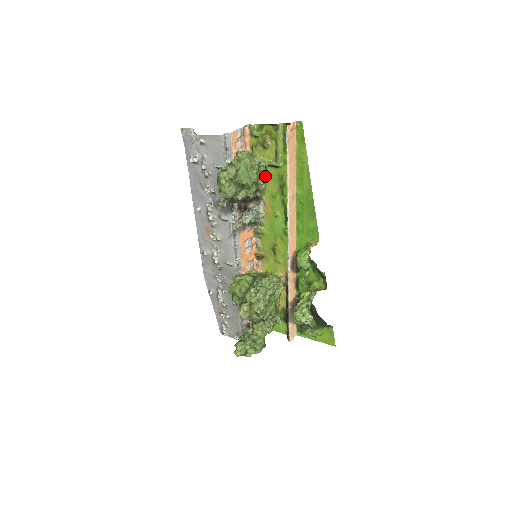
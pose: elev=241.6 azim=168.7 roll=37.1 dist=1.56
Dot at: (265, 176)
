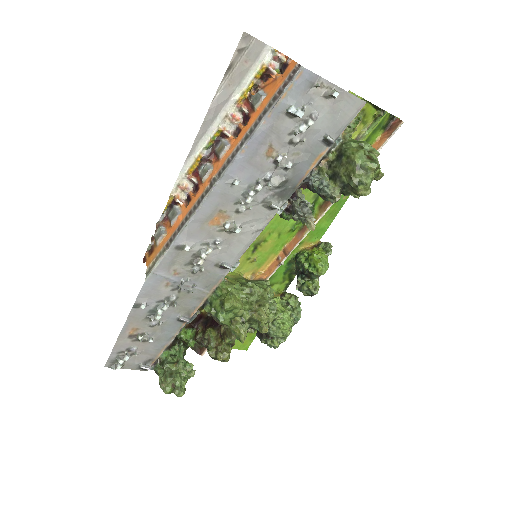
Dot at: occluded
